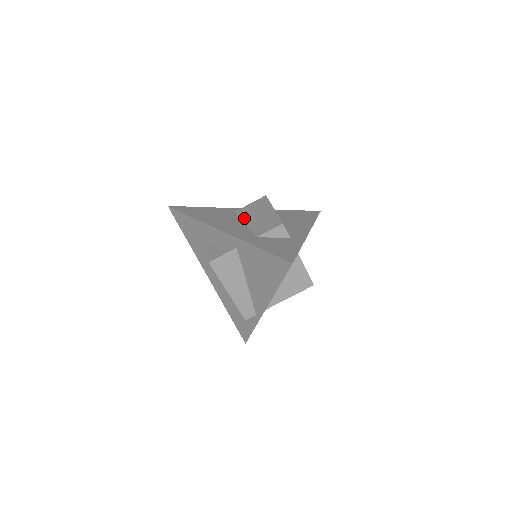
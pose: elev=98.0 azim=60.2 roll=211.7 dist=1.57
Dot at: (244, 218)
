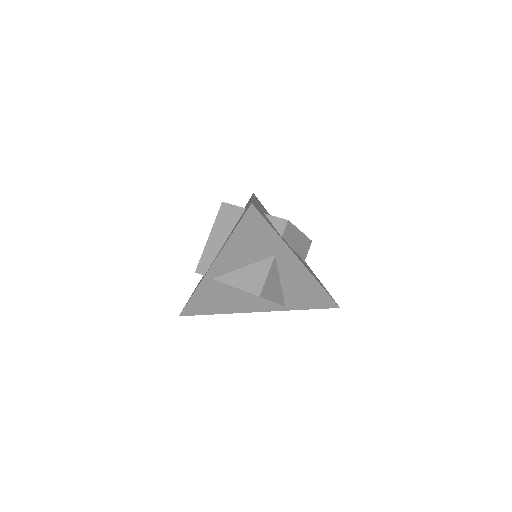
Dot at: occluded
